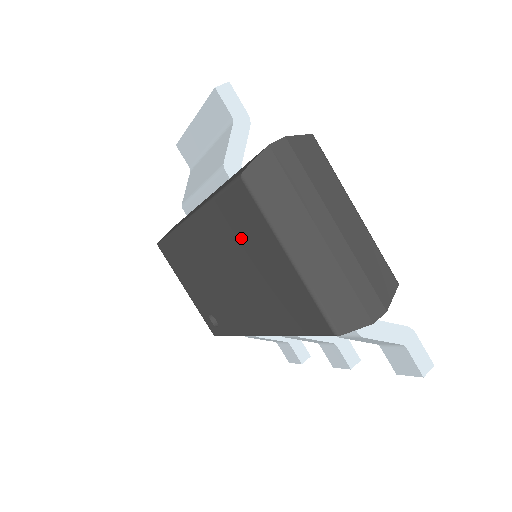
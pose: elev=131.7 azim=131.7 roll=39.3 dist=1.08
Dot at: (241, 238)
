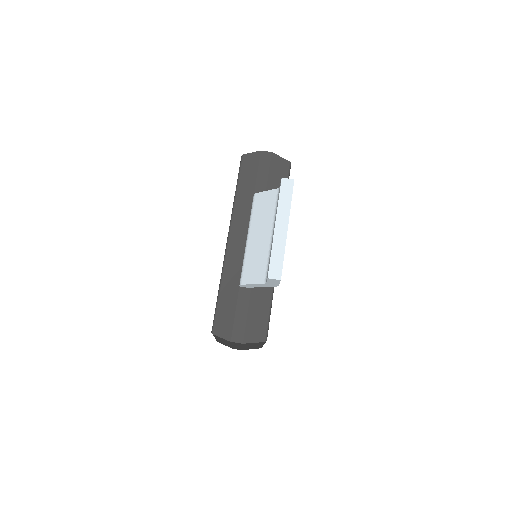
Dot at: occluded
